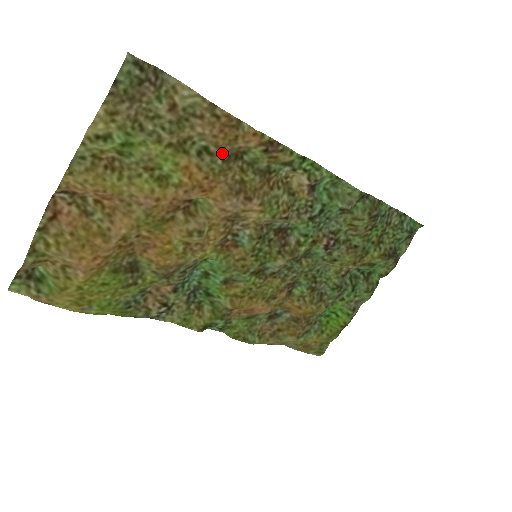
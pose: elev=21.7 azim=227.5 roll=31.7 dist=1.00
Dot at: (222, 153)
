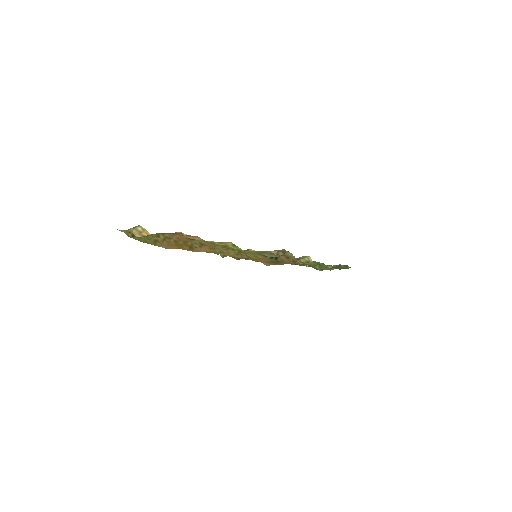
Dot at: occluded
